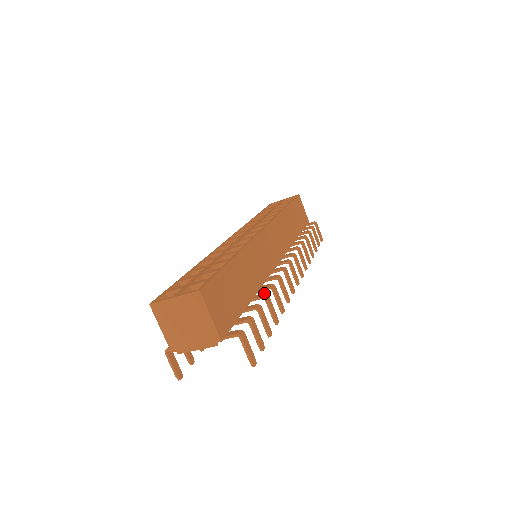
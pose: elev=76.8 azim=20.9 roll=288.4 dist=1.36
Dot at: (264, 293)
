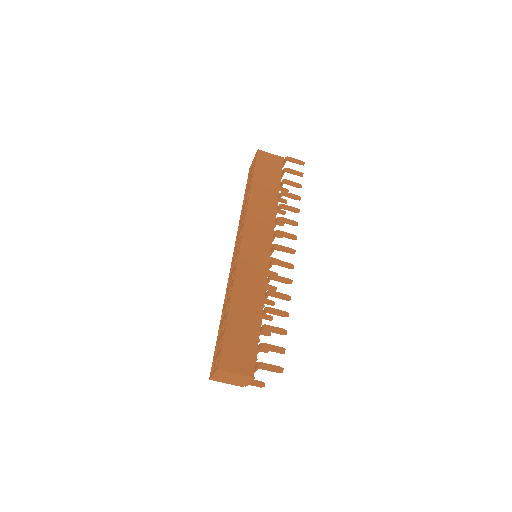
Dot at: (265, 308)
